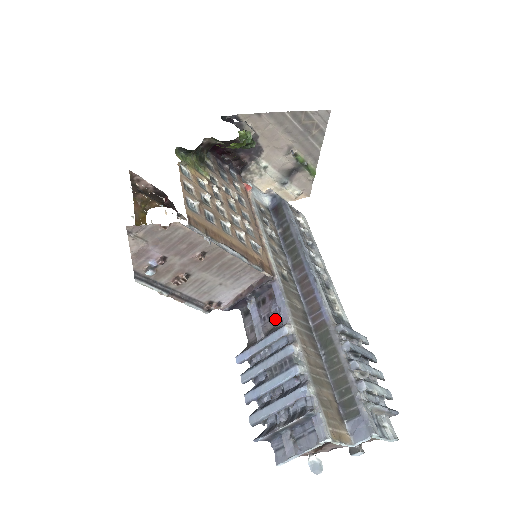
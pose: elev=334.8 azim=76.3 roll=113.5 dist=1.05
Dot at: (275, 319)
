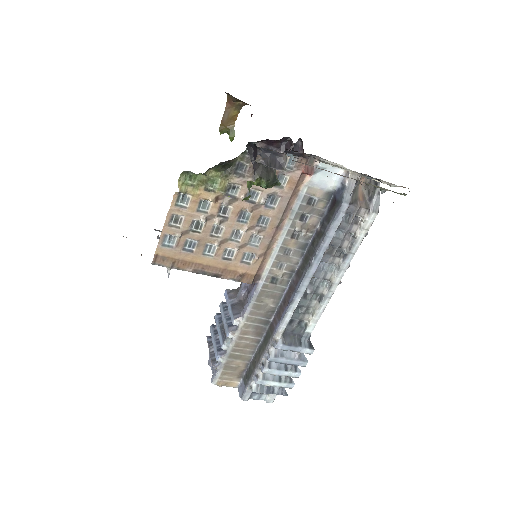
Dot at: (246, 301)
